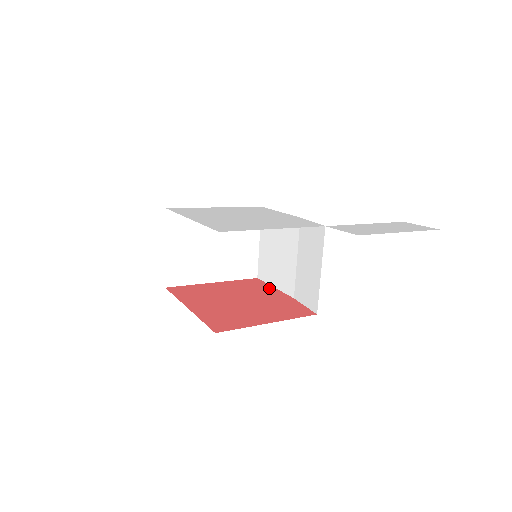
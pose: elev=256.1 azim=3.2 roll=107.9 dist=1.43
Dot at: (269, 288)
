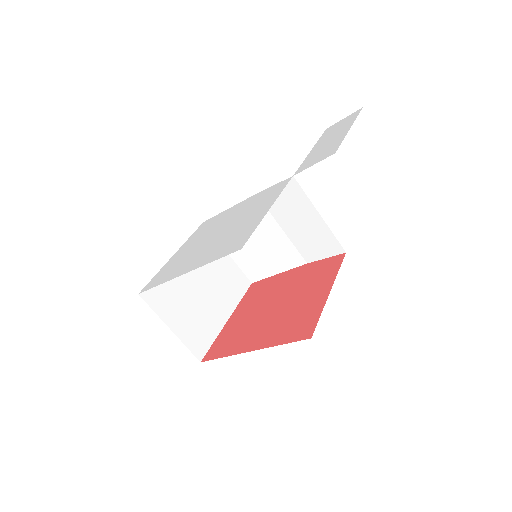
Dot at: (276, 278)
